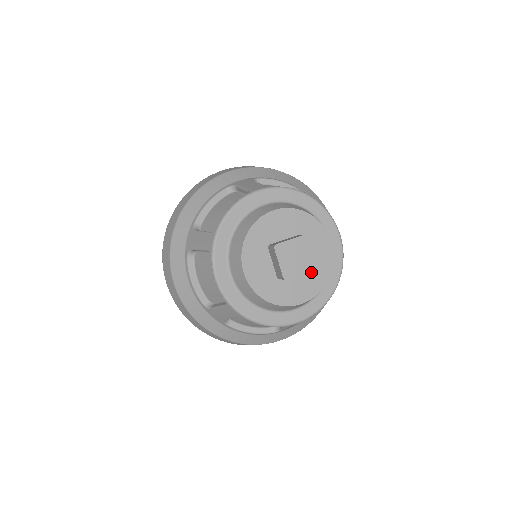
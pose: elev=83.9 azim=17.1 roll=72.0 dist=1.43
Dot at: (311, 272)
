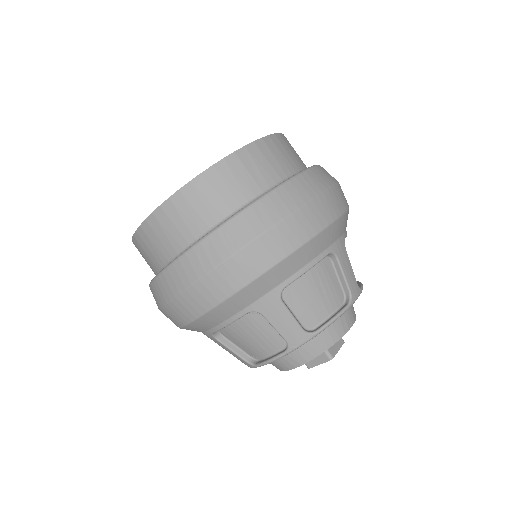
Dot at: occluded
